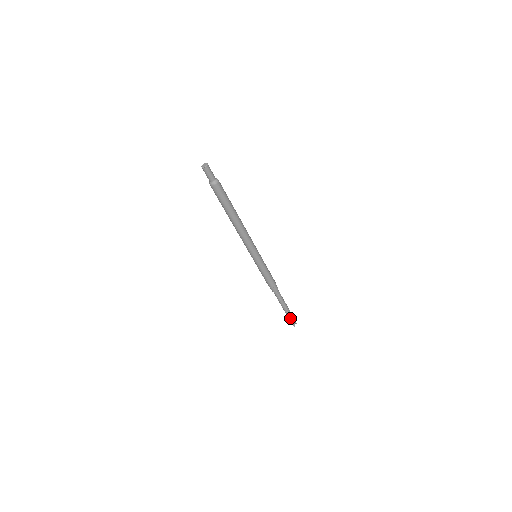
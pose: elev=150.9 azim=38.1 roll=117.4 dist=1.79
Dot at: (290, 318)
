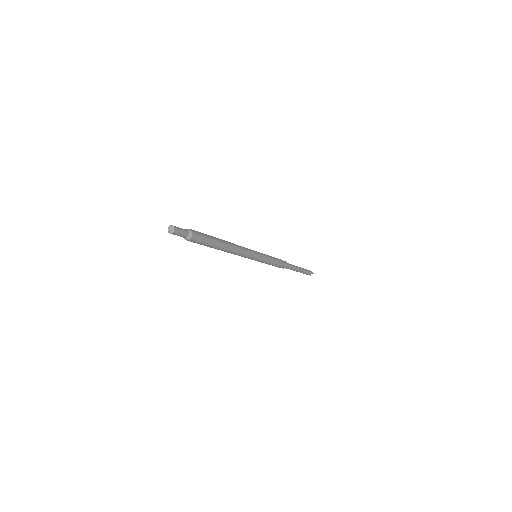
Dot at: (305, 273)
